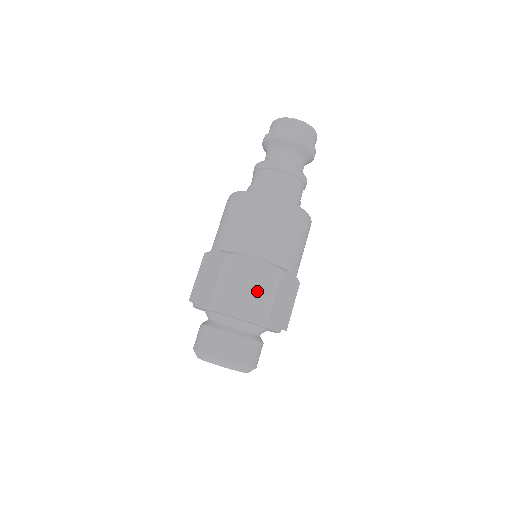
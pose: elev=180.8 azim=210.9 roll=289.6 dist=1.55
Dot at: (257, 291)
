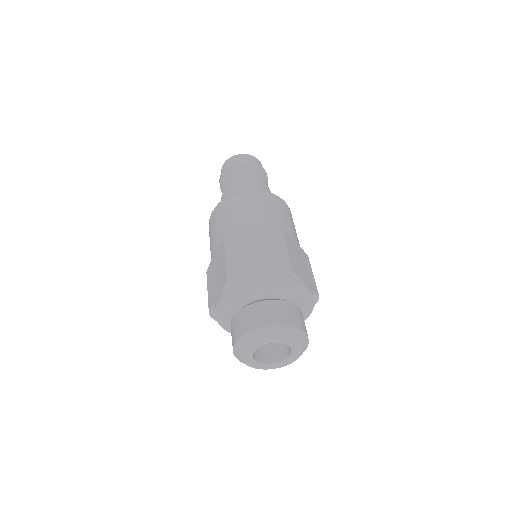
Dot at: (268, 252)
